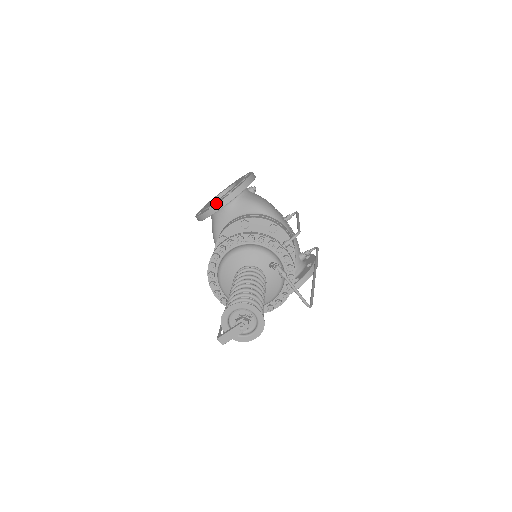
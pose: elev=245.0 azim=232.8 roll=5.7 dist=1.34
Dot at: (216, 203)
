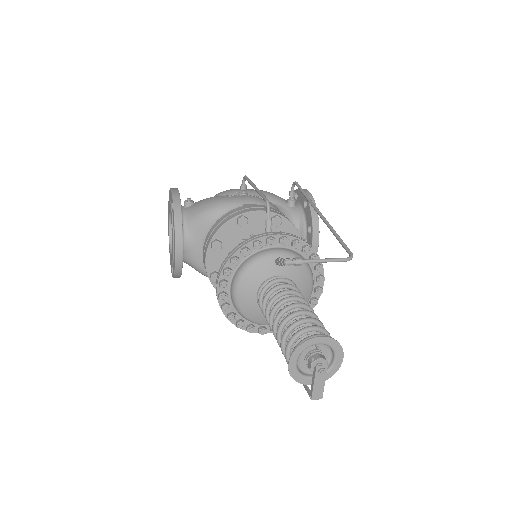
Dot at: (174, 253)
